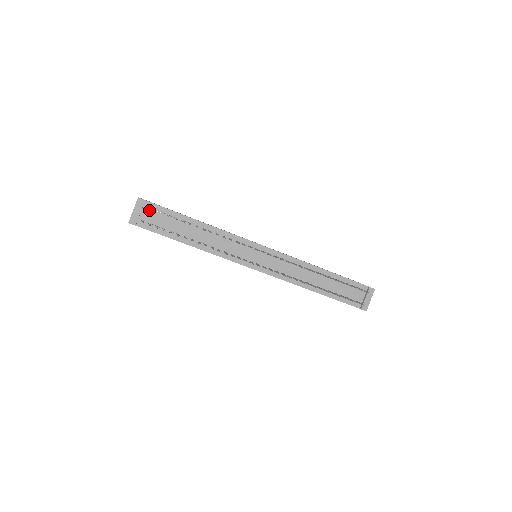
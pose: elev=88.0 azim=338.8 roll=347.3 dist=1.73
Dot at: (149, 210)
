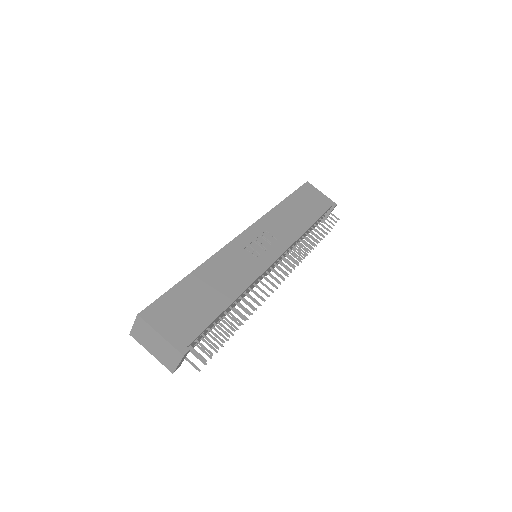
Dot at: (190, 346)
